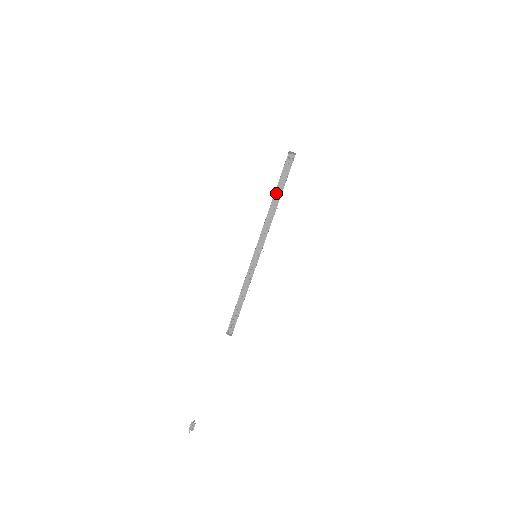
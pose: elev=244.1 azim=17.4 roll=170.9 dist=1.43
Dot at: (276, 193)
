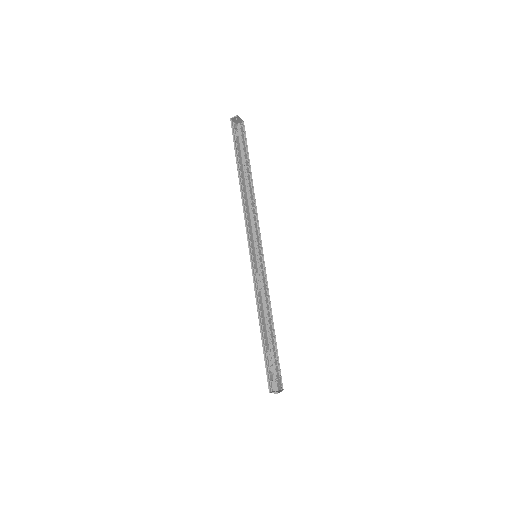
Dot at: occluded
